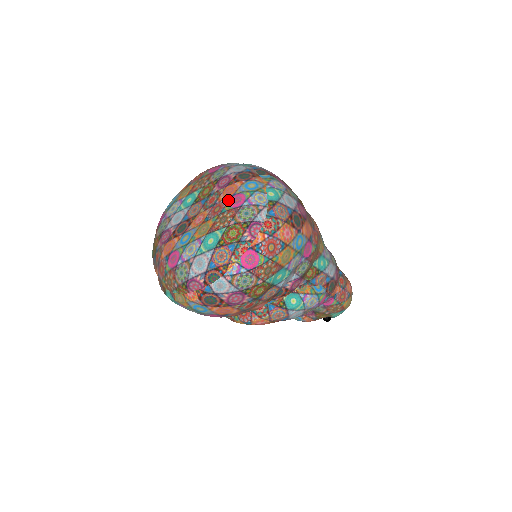
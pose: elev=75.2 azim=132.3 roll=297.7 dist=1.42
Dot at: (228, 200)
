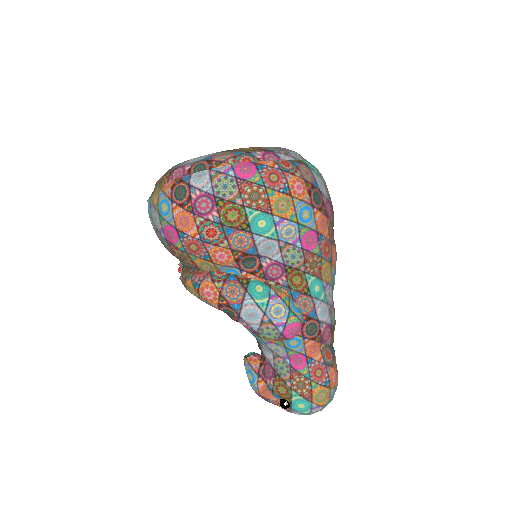
Dot at: occluded
